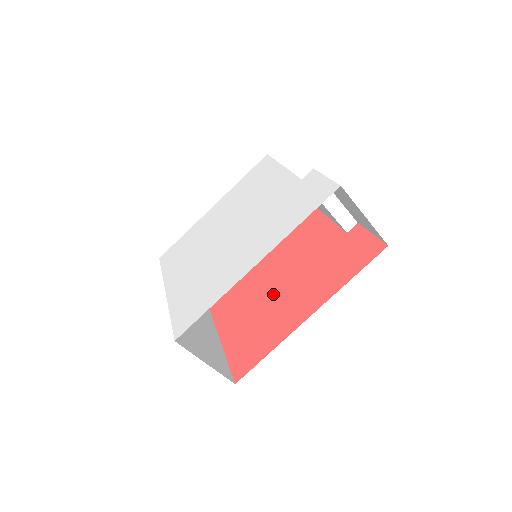
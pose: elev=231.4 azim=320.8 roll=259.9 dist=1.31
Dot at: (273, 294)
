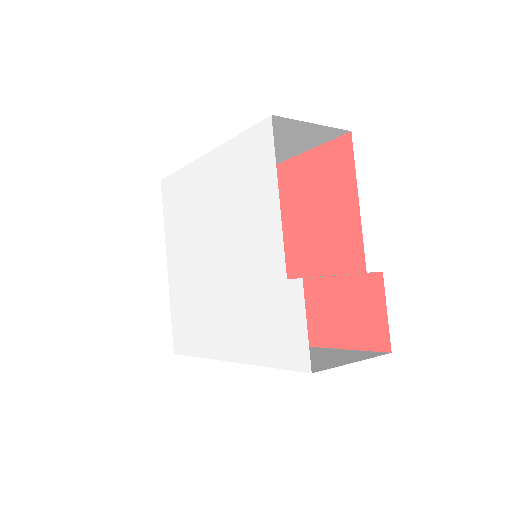
Dot at: occluded
